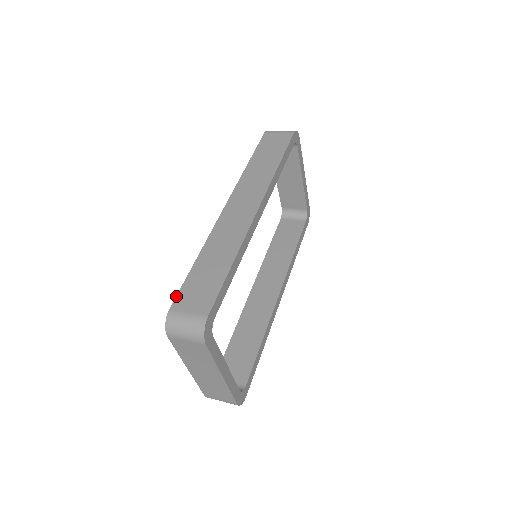
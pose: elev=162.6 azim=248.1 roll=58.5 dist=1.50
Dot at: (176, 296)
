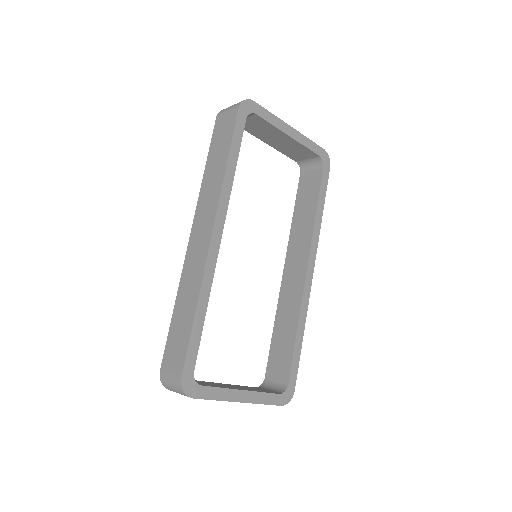
Dot at: (163, 356)
